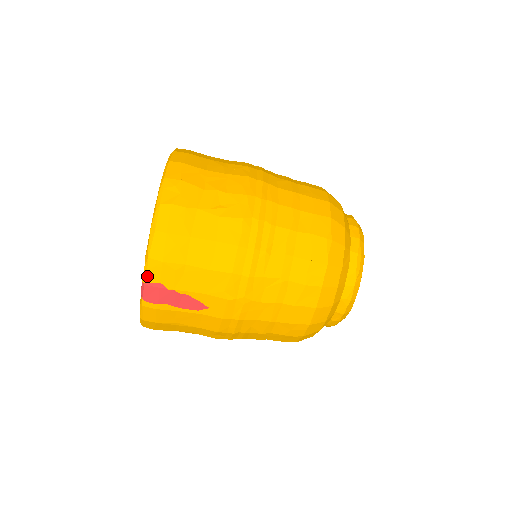
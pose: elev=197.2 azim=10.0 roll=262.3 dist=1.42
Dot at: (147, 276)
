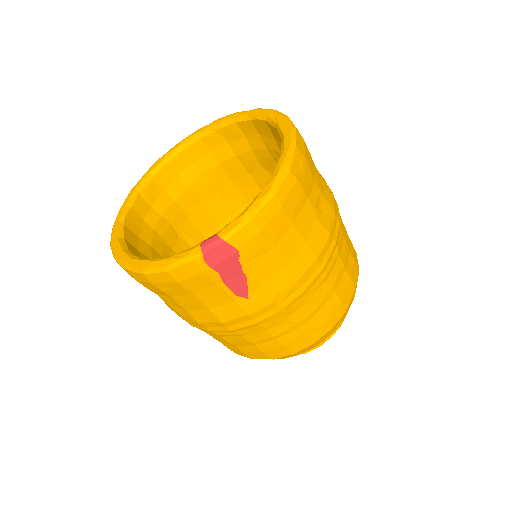
Dot at: (234, 236)
